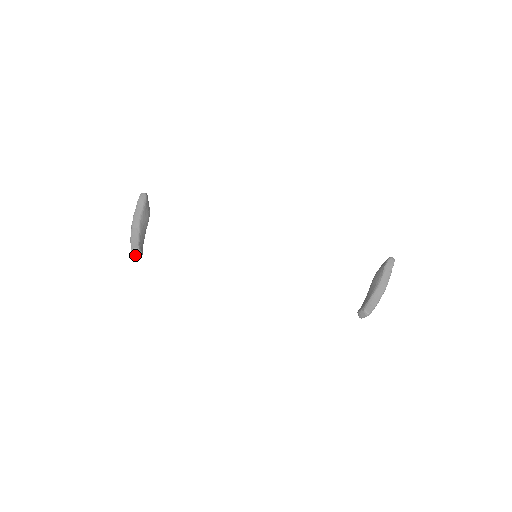
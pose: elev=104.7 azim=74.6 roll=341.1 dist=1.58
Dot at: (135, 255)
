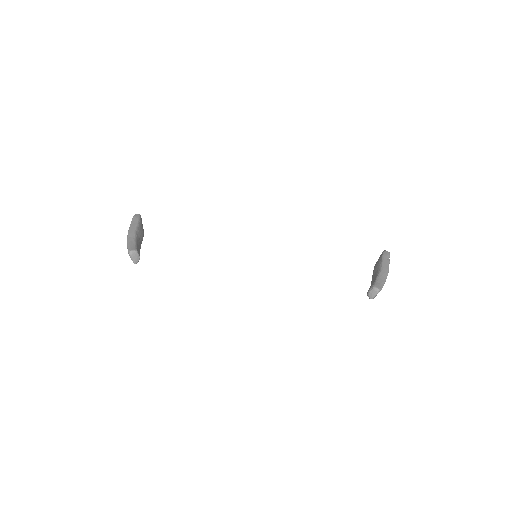
Dot at: (132, 259)
